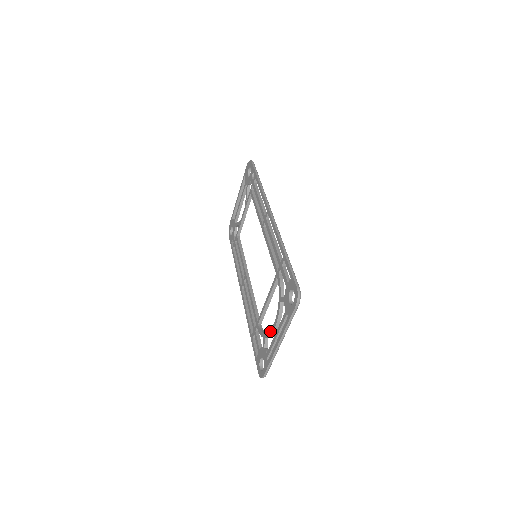
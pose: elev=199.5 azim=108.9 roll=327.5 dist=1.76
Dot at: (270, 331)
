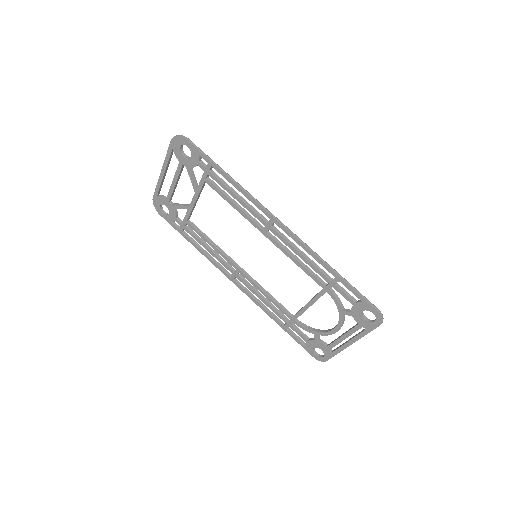
Dot at: (328, 333)
